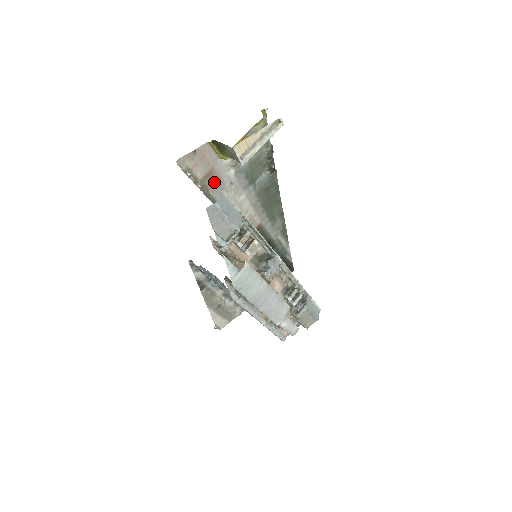
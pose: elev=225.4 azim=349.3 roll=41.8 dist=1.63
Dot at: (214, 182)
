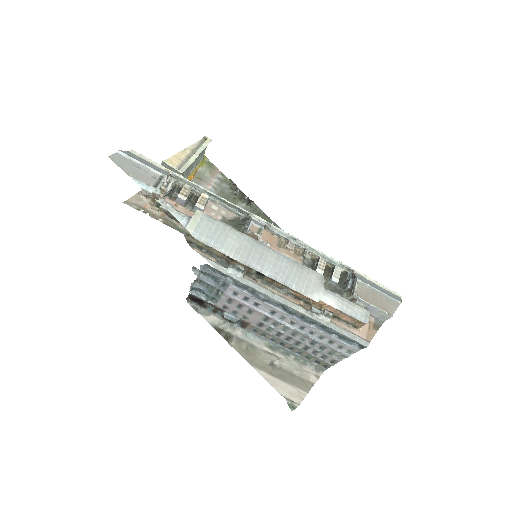
Dot at: occluded
